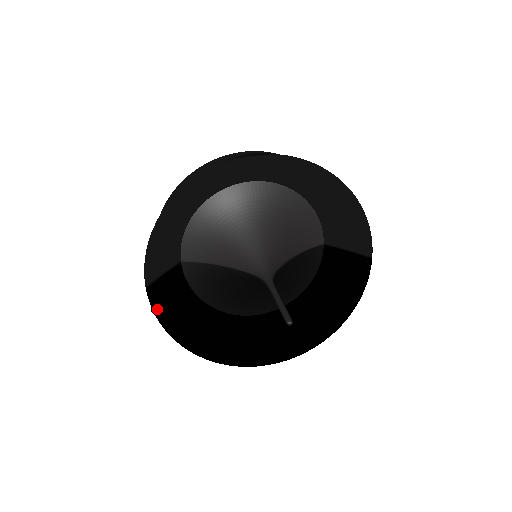
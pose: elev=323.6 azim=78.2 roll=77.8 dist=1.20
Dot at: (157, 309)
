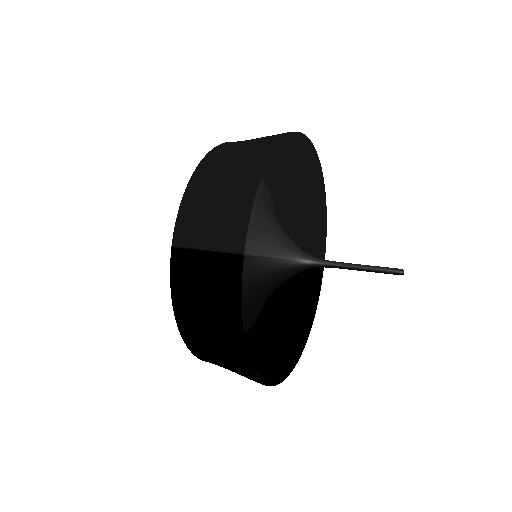
Dot at: (238, 293)
